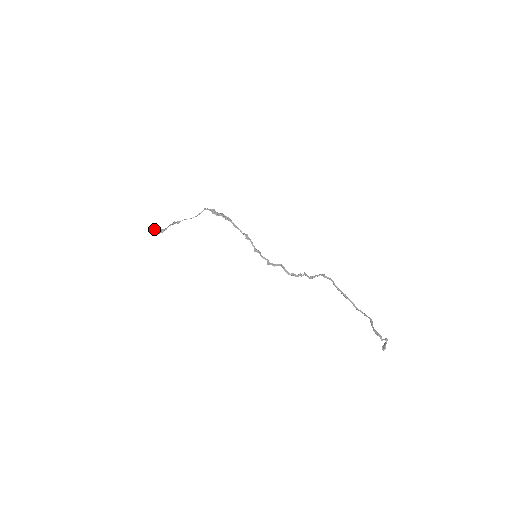
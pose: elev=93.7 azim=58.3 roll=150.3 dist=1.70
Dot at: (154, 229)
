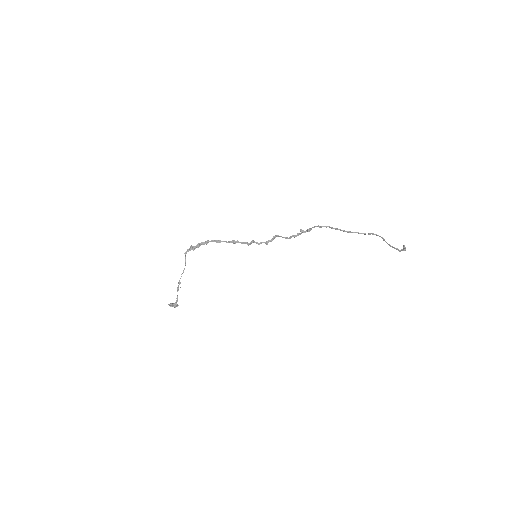
Dot at: occluded
